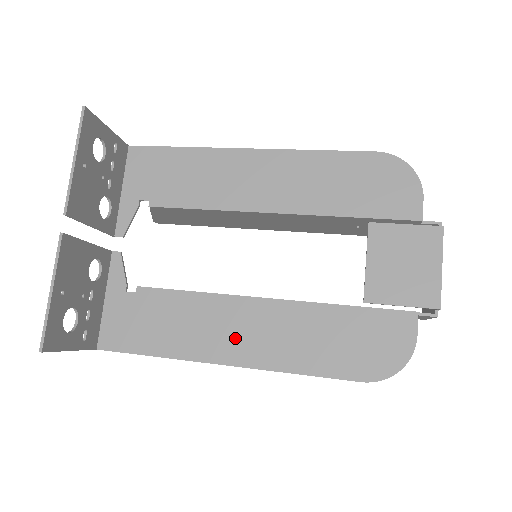
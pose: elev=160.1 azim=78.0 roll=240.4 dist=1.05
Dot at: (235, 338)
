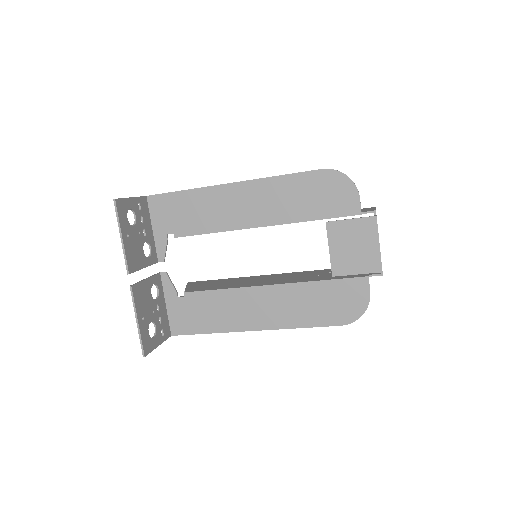
Dot at: (256, 314)
